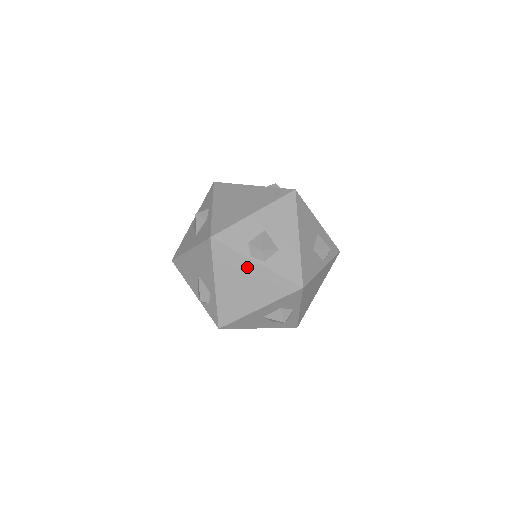
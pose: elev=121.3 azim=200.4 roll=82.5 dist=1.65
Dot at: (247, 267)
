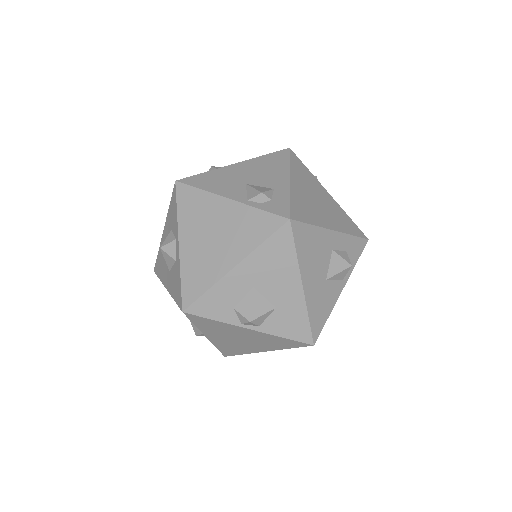
Dot at: (239, 331)
